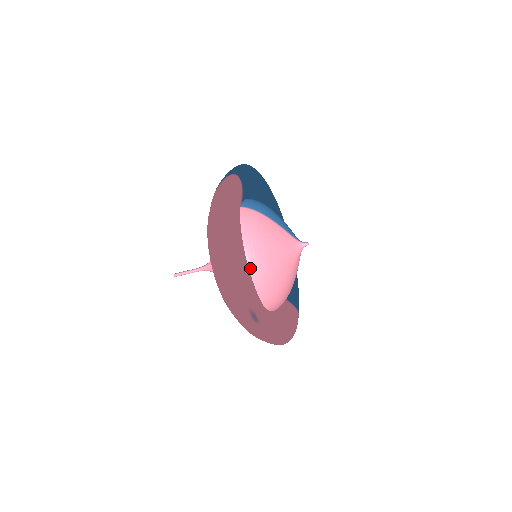
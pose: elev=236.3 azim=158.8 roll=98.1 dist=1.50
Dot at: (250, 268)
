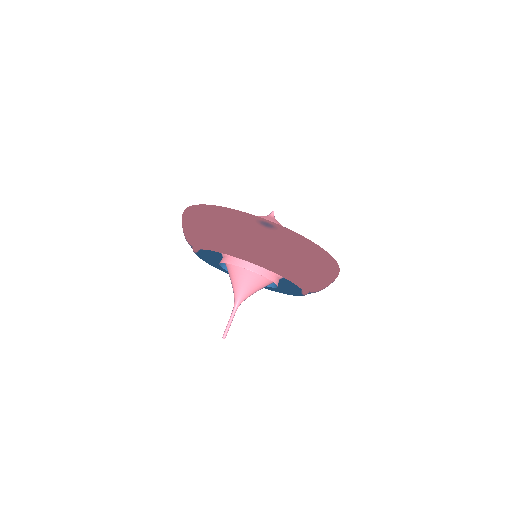
Dot at: occluded
